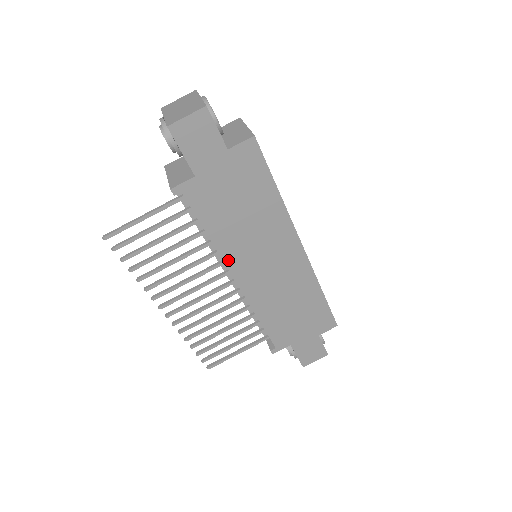
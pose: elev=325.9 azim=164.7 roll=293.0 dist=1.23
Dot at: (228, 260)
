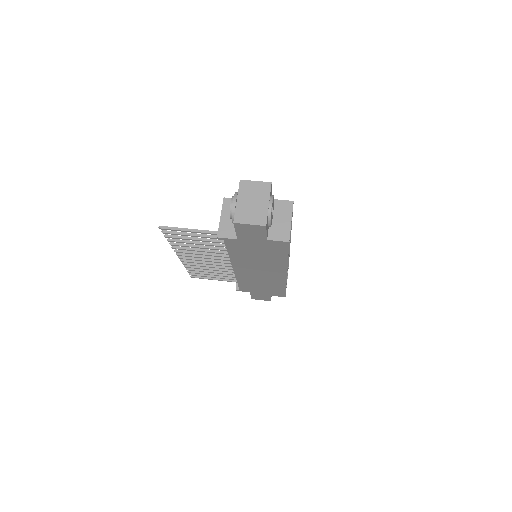
Dot at: (234, 263)
